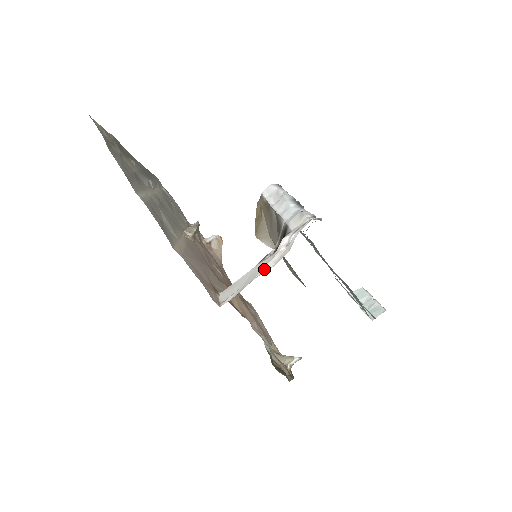
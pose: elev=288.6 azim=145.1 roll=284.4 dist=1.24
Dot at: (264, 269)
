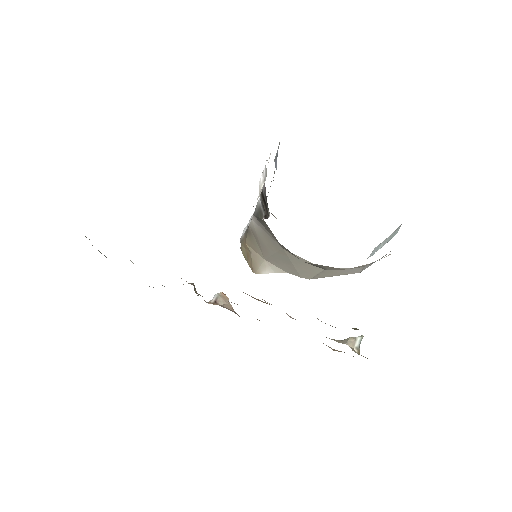
Dot at: occluded
